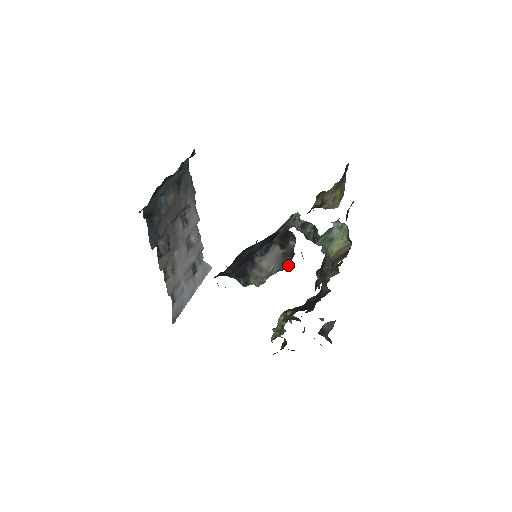
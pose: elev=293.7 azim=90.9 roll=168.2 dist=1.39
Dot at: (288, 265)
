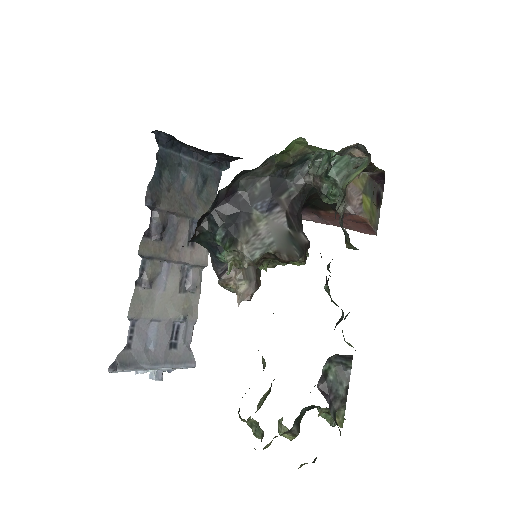
Dot at: (293, 257)
